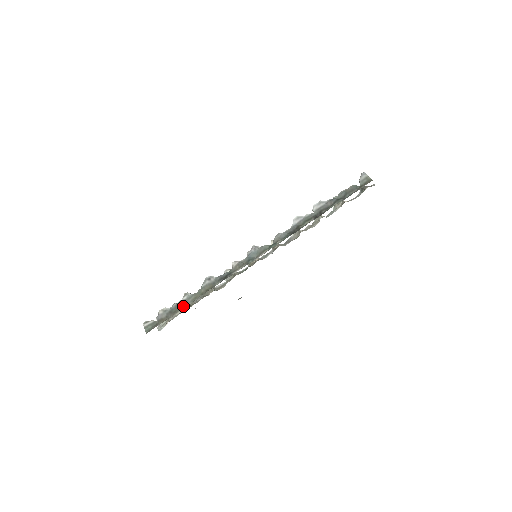
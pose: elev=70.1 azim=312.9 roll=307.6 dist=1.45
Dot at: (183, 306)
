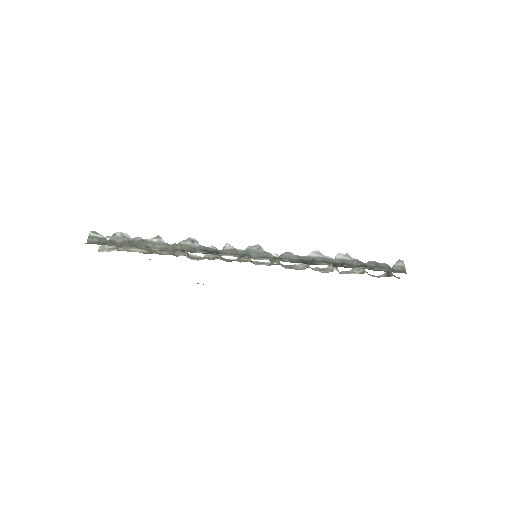
Dot at: (147, 246)
